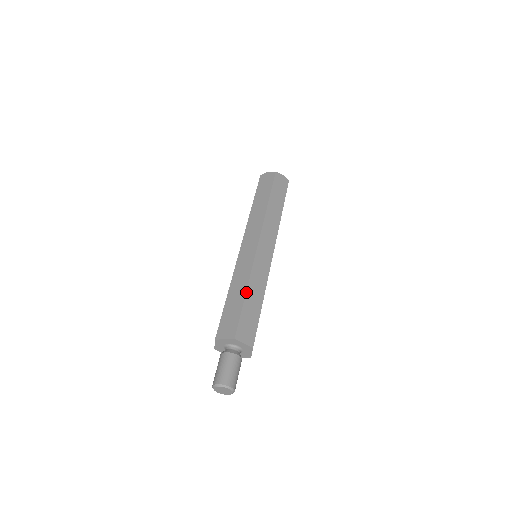
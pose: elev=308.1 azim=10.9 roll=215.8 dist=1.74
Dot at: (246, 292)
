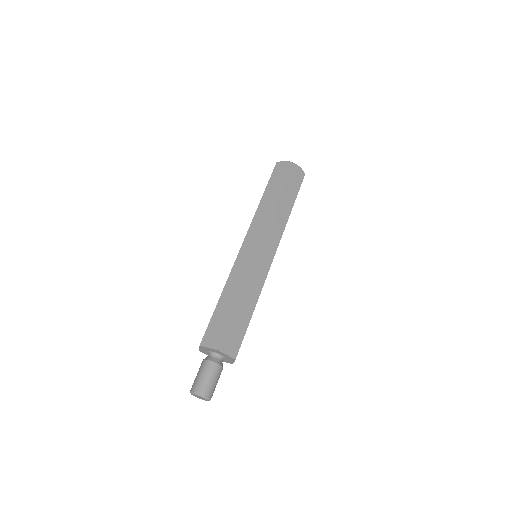
Dot at: (238, 301)
